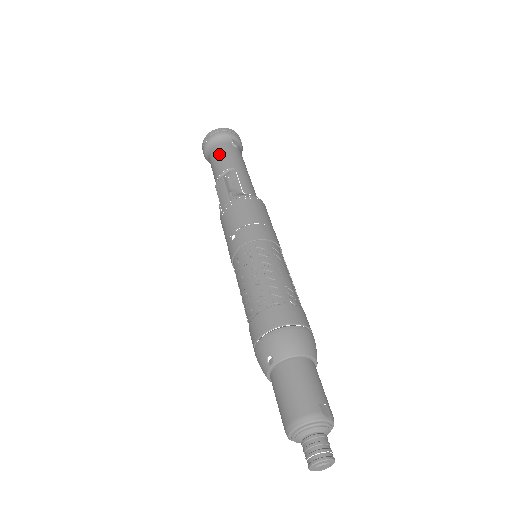
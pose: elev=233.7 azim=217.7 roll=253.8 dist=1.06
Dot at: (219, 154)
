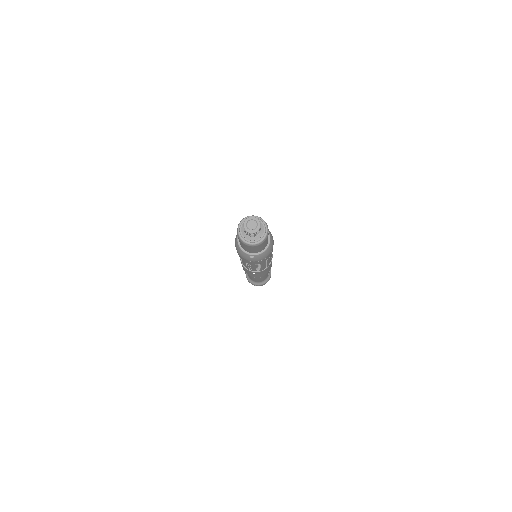
Dot at: occluded
